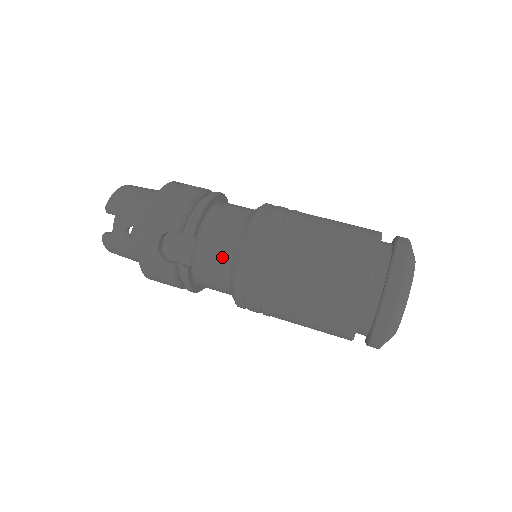
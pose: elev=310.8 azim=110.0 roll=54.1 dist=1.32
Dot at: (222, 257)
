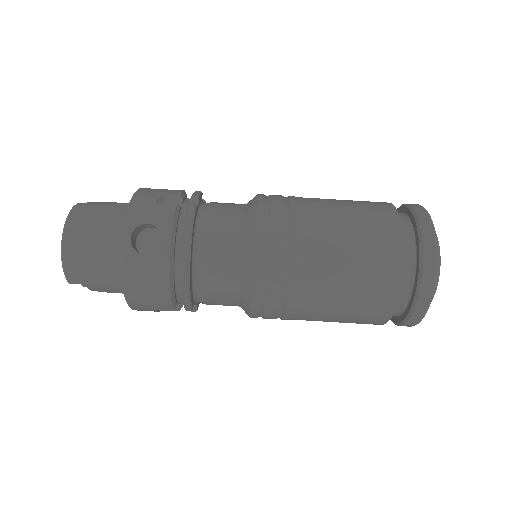
Dot at: occluded
